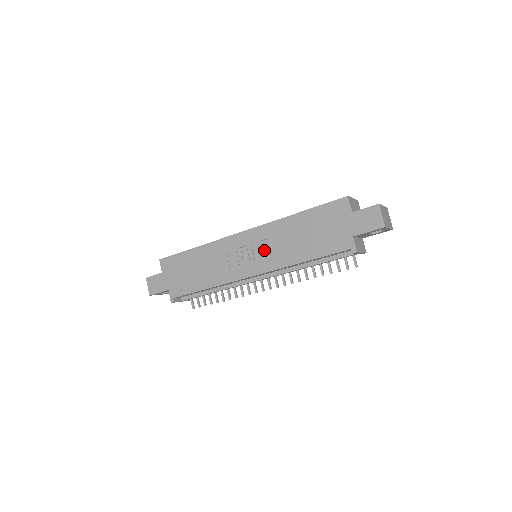
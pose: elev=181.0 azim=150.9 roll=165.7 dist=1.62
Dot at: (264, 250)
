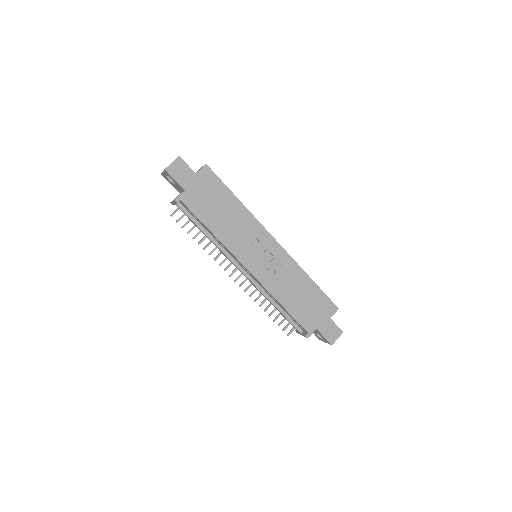
Dot at: (273, 268)
